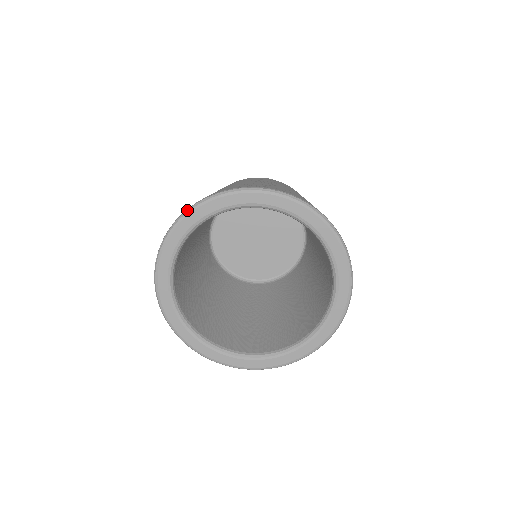
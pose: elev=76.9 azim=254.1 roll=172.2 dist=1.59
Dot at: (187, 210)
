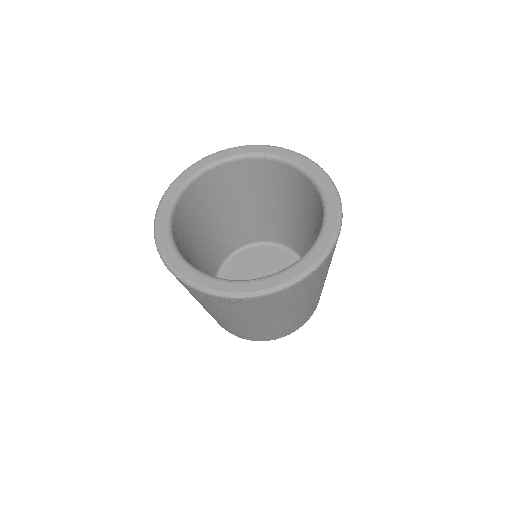
Dot at: (166, 190)
